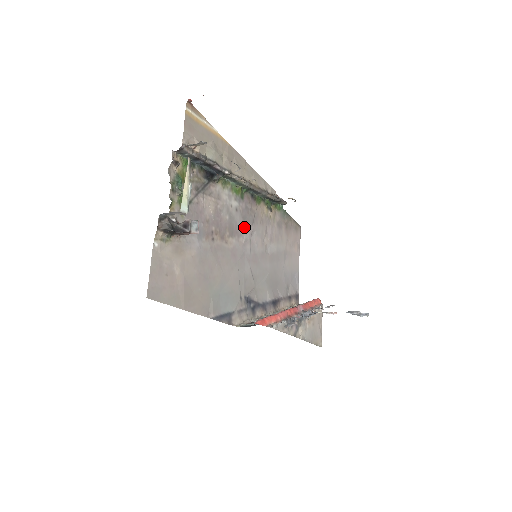
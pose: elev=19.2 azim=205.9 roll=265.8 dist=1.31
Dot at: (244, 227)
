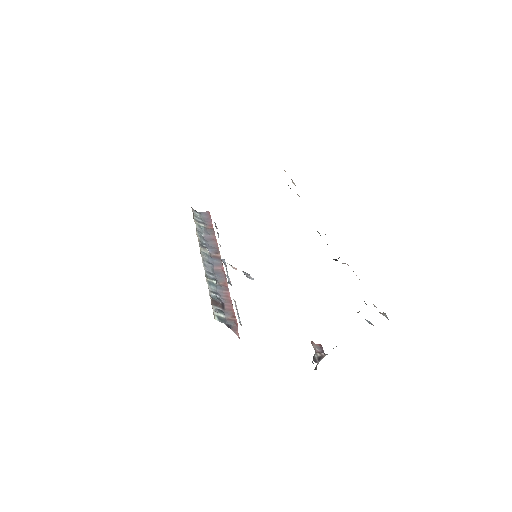
Dot at: occluded
